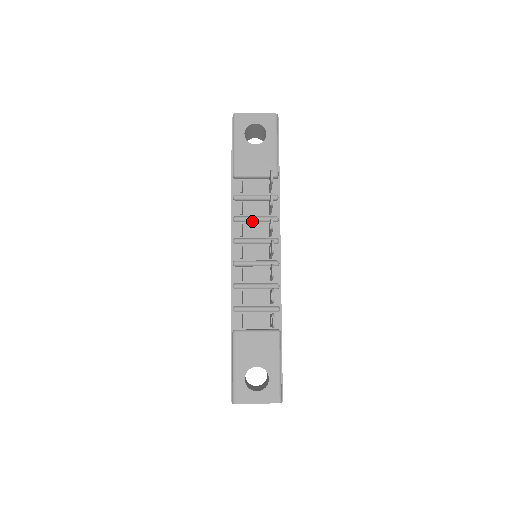
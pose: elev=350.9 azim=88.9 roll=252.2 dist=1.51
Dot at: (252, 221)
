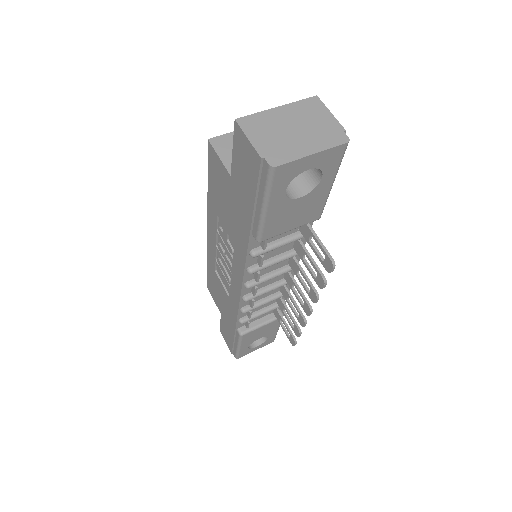
Dot at: (272, 264)
